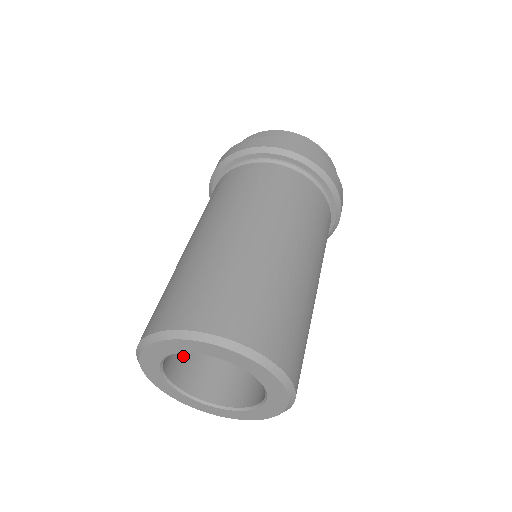
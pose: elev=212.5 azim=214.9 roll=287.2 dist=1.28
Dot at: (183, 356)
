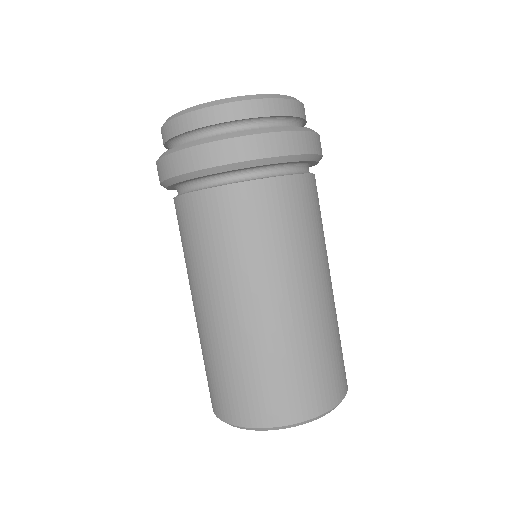
Dot at: occluded
